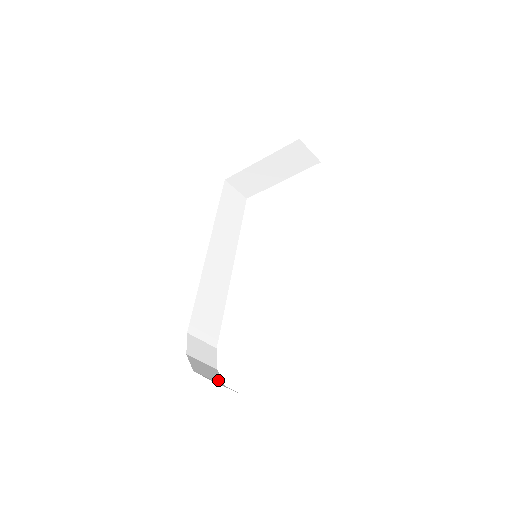
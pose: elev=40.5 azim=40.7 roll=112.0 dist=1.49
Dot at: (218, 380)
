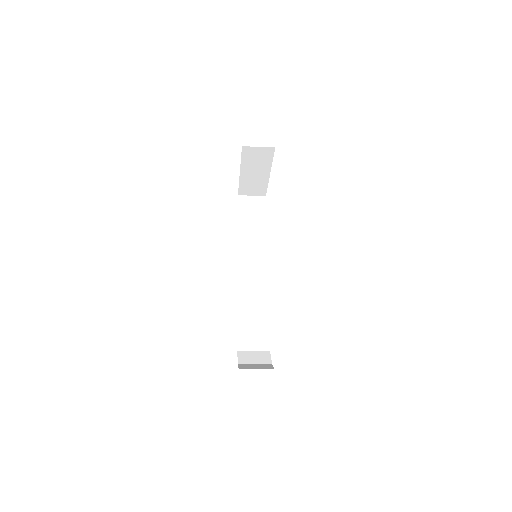
Dot at: (265, 361)
